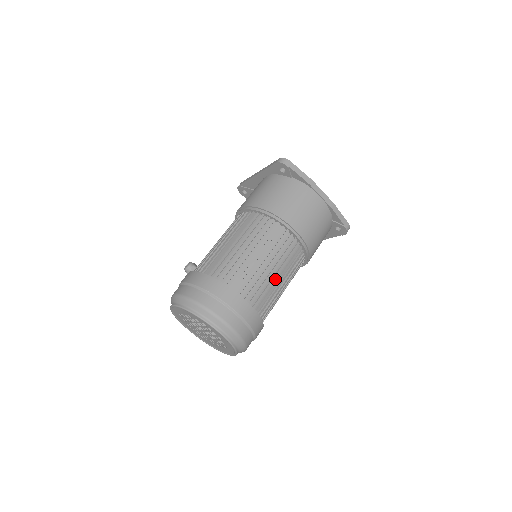
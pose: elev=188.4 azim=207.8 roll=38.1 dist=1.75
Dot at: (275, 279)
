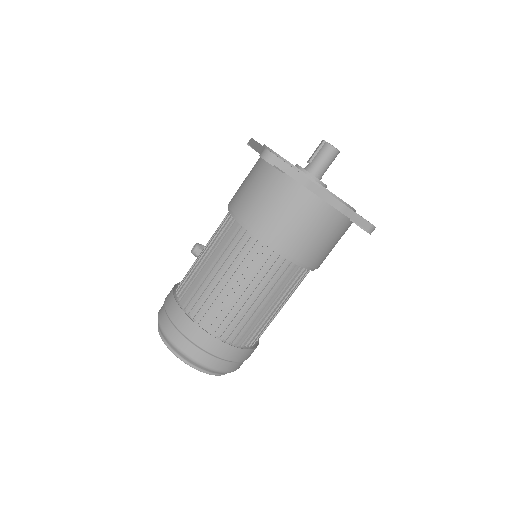
Dot at: (262, 307)
